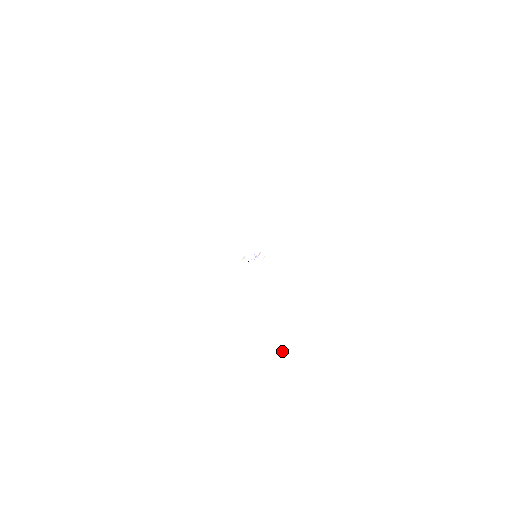
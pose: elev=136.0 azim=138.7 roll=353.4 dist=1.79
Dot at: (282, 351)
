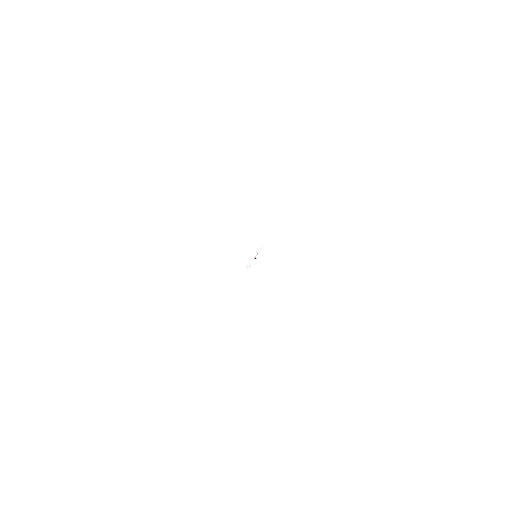
Dot at: (372, 260)
